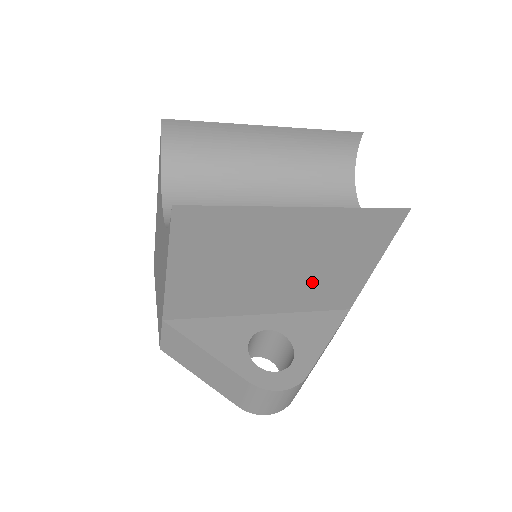
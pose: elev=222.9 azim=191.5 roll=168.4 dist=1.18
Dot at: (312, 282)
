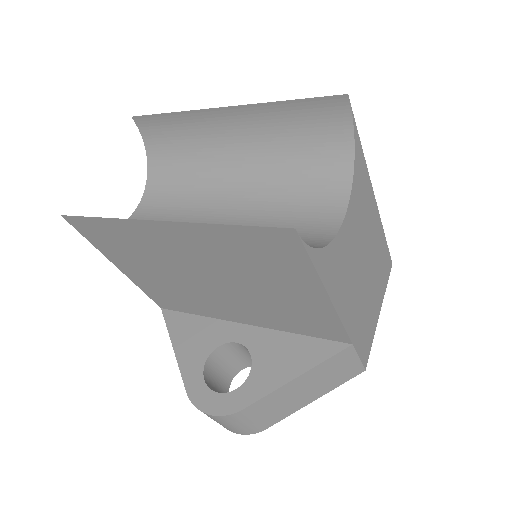
Dot at: (263, 302)
